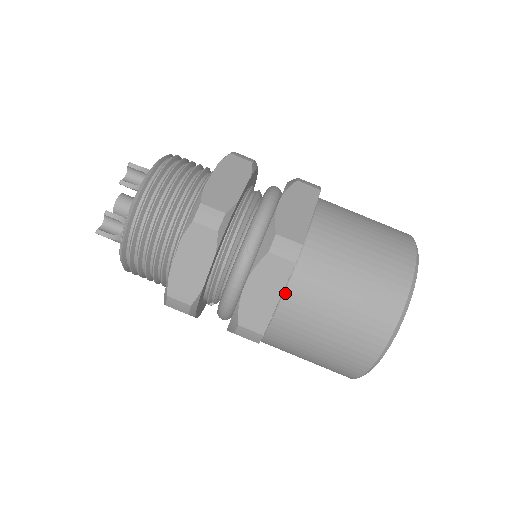
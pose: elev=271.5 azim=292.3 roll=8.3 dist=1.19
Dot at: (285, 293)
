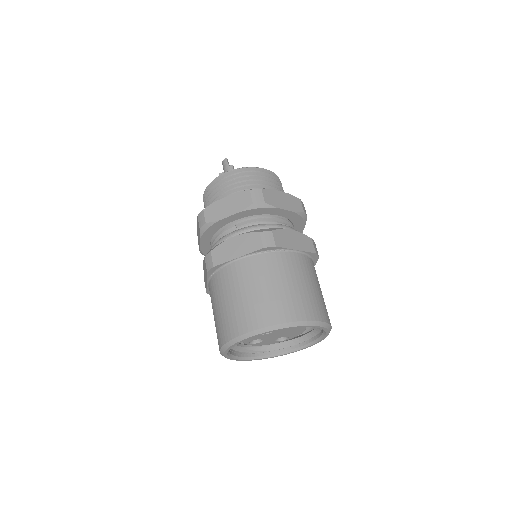
Dot at: (300, 253)
